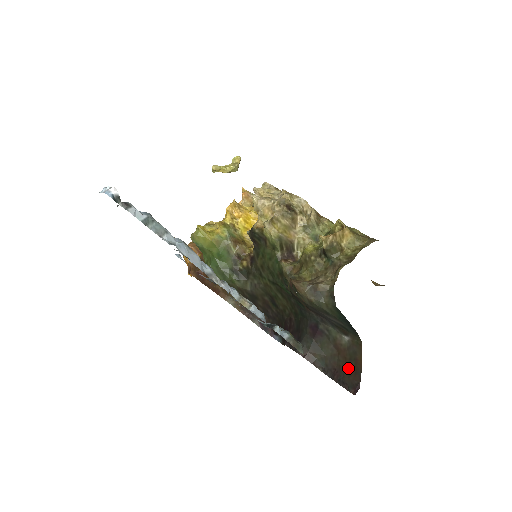
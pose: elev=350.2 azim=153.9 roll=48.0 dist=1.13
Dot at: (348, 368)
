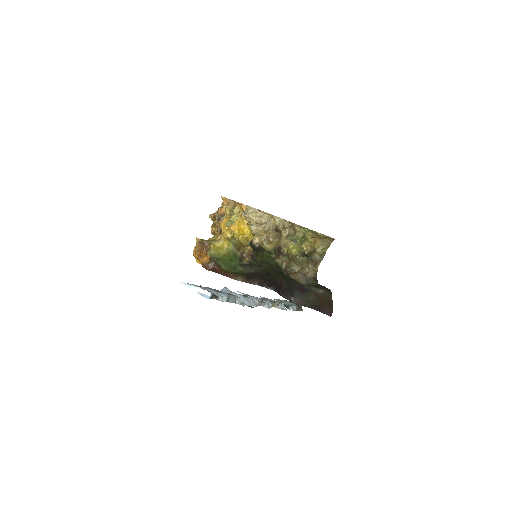
Dot at: (324, 304)
